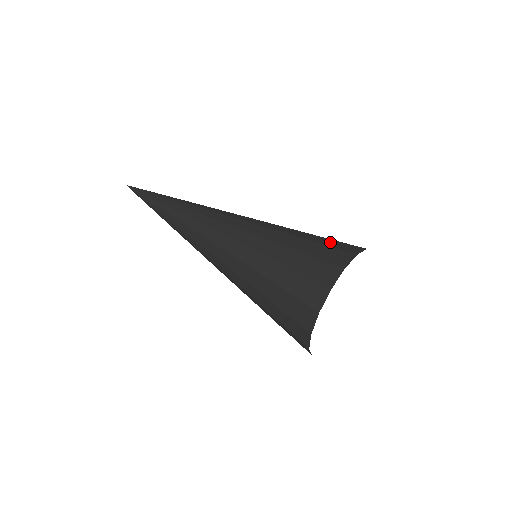
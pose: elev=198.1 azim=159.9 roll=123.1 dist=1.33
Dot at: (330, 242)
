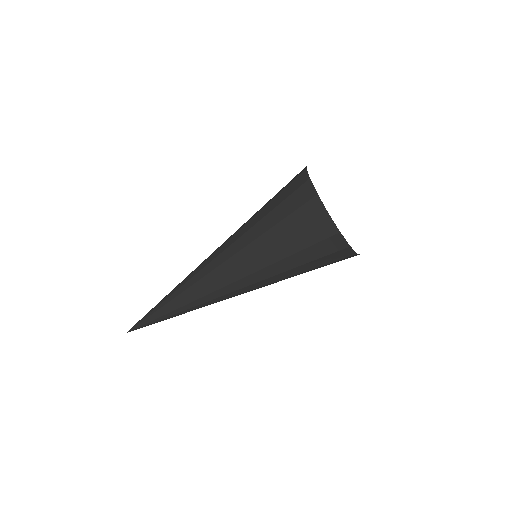
Dot at: occluded
